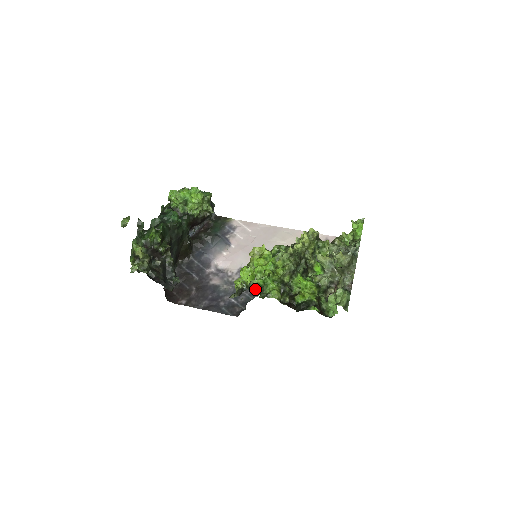
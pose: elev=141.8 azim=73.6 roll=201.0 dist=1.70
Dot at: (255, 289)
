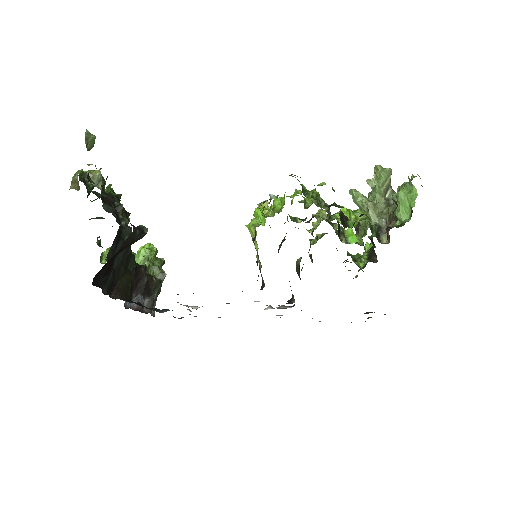
Dot at: occluded
